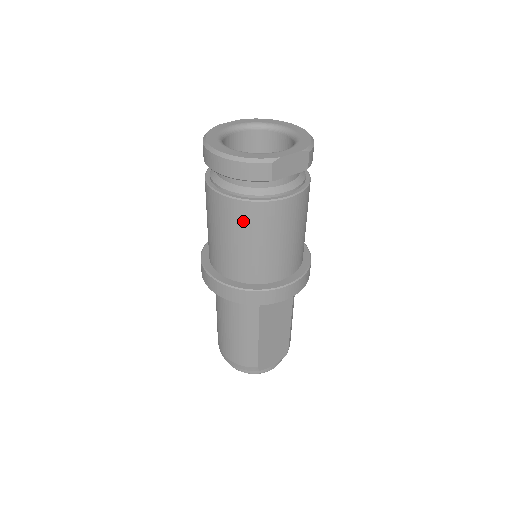
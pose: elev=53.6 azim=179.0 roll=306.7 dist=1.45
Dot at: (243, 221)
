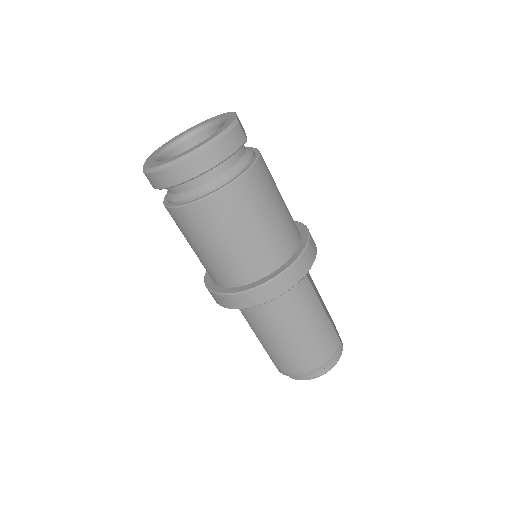
Dot at: (255, 195)
